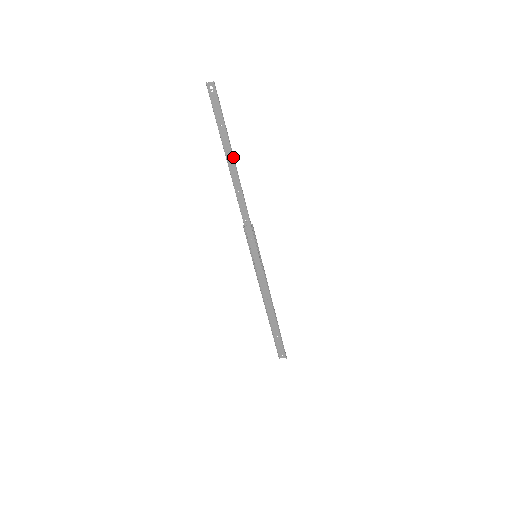
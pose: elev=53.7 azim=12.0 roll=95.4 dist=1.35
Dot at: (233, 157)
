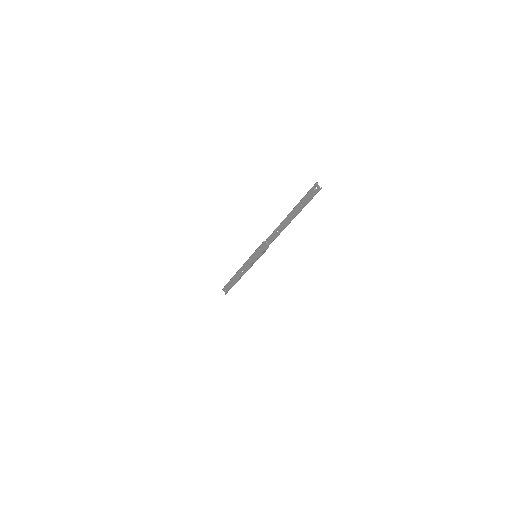
Dot at: occluded
